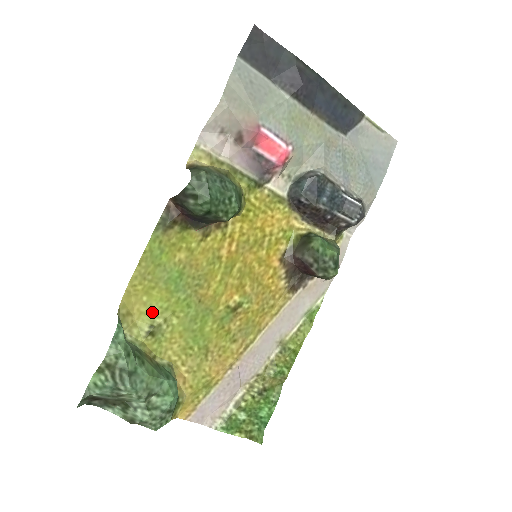
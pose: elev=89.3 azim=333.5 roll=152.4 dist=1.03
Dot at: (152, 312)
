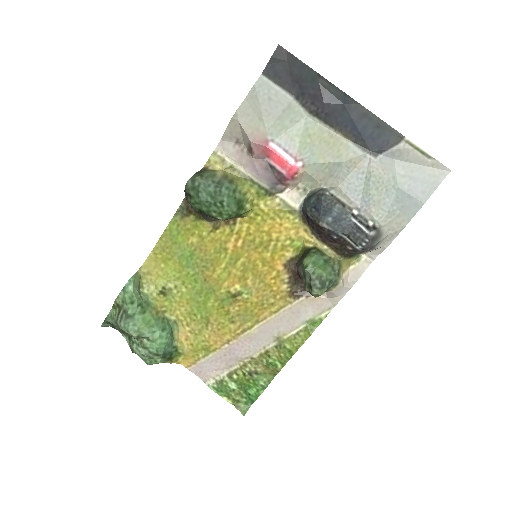
Dot at: (167, 277)
